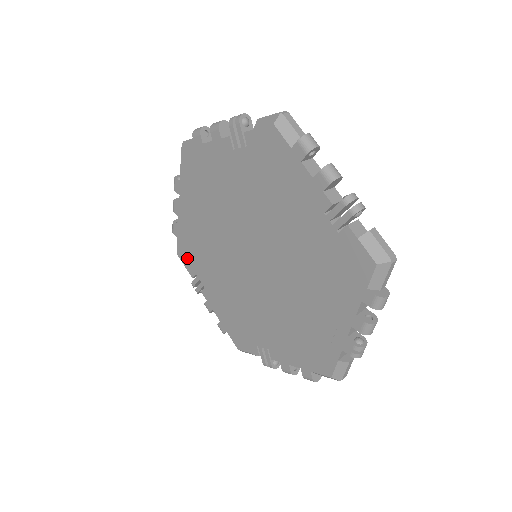
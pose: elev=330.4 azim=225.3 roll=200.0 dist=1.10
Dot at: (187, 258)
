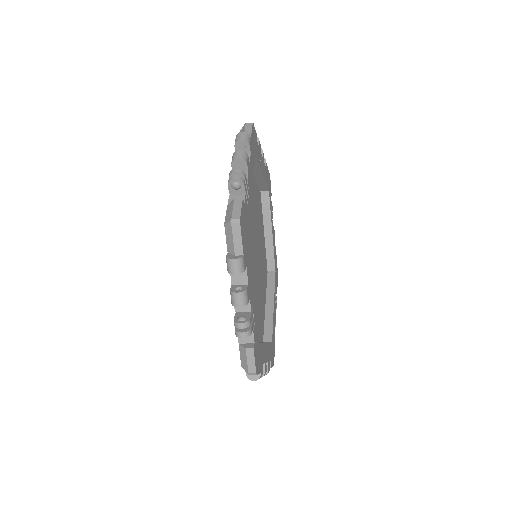
Dot at: occluded
